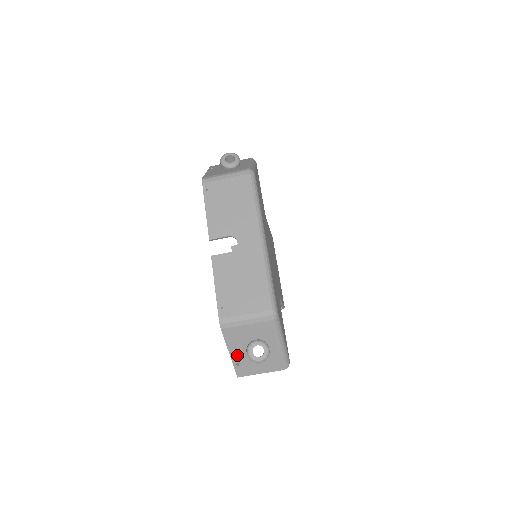
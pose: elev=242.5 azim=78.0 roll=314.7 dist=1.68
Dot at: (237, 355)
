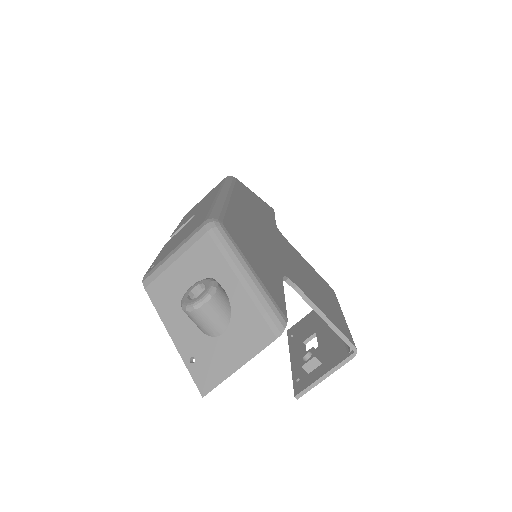
Dot at: (184, 337)
